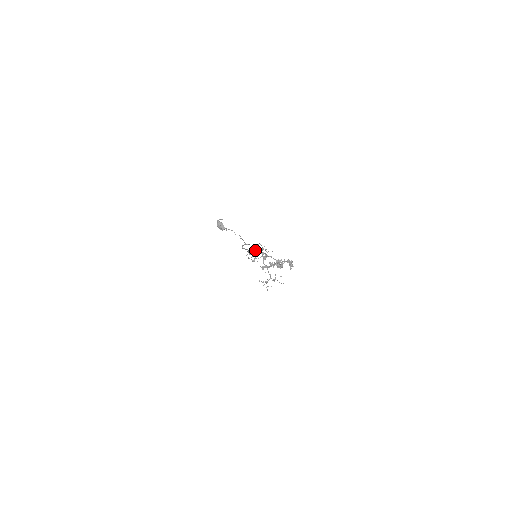
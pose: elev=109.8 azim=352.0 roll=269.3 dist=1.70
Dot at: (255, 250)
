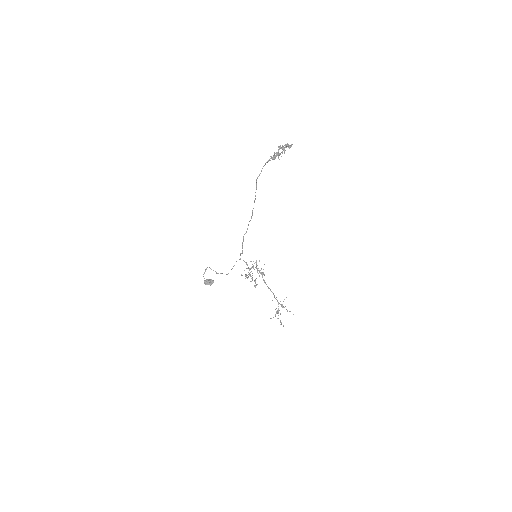
Dot at: (251, 267)
